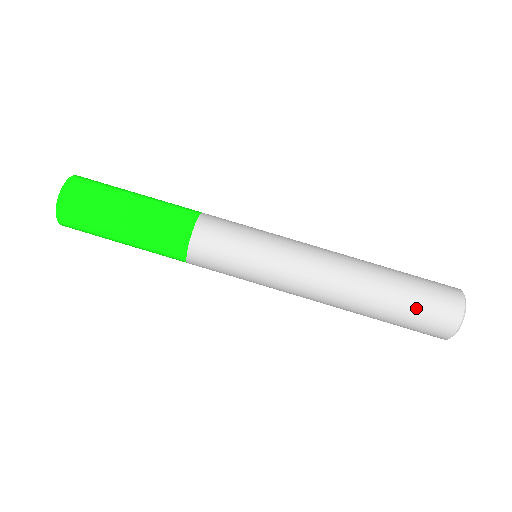
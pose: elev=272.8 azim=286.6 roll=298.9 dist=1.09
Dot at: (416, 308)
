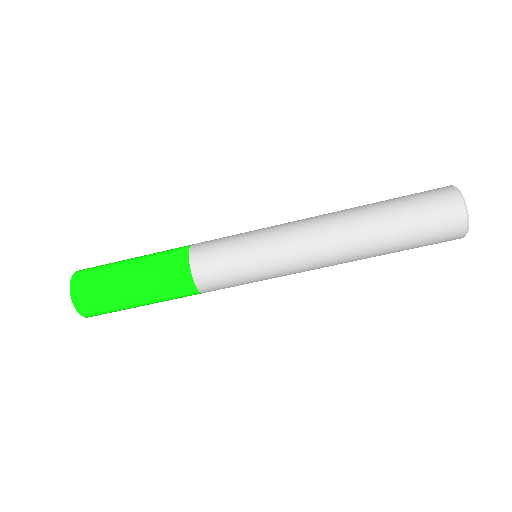
Dot at: occluded
